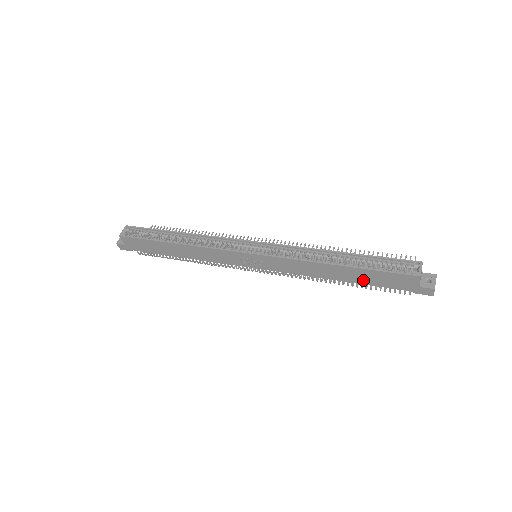
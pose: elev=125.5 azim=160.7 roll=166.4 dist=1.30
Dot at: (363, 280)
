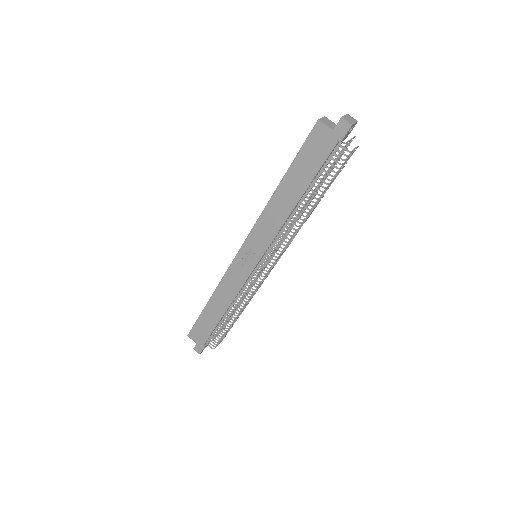
Dot at: (305, 178)
